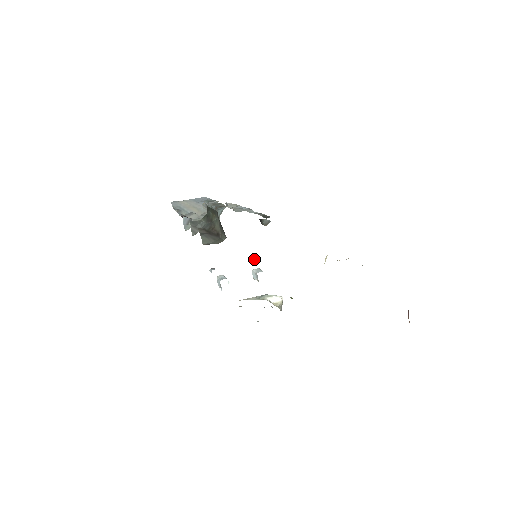
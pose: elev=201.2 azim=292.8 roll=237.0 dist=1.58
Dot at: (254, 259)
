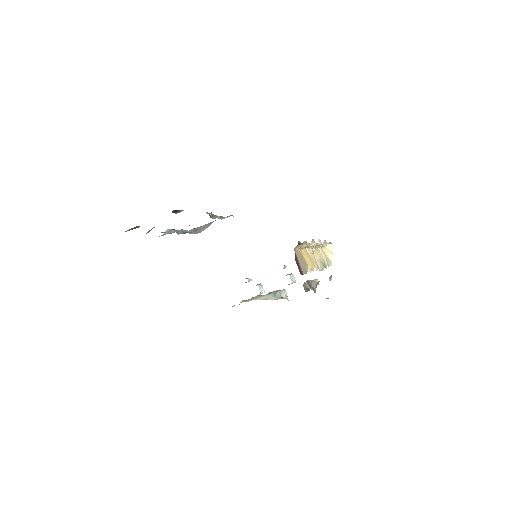
Dot at: occluded
